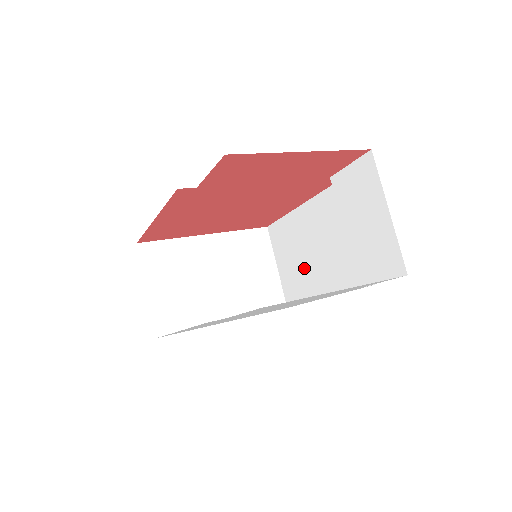
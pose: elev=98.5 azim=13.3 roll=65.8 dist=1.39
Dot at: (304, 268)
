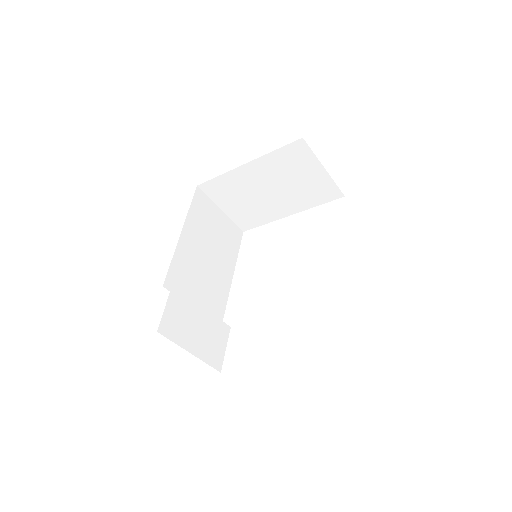
Dot at: occluded
